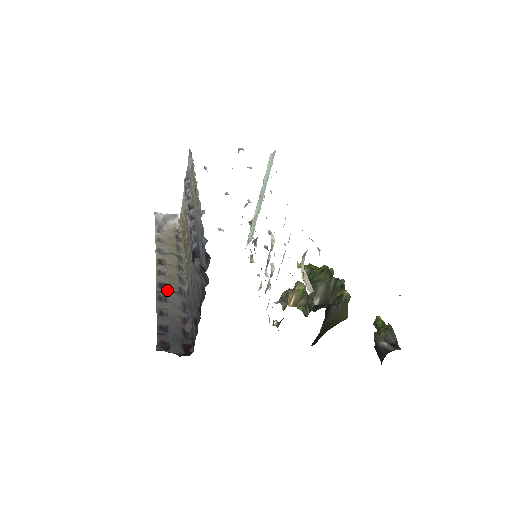
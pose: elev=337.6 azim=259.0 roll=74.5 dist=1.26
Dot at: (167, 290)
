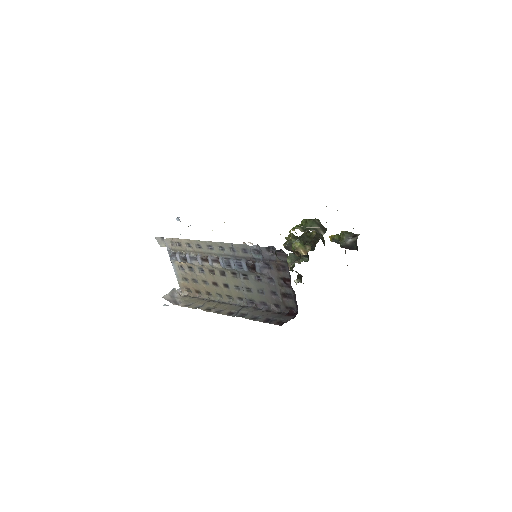
Dot at: (237, 312)
